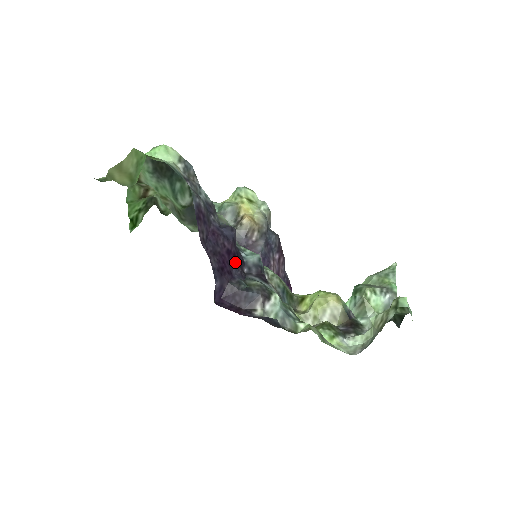
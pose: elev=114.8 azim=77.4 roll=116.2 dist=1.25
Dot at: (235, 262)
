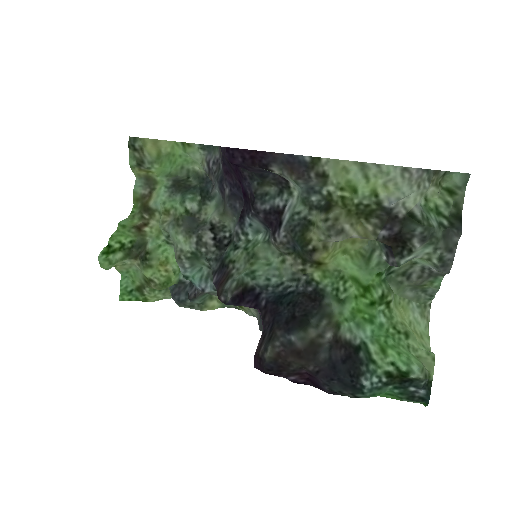
Dot at: (245, 191)
